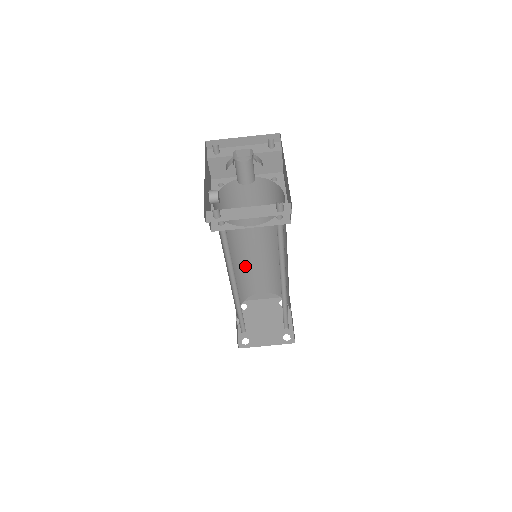
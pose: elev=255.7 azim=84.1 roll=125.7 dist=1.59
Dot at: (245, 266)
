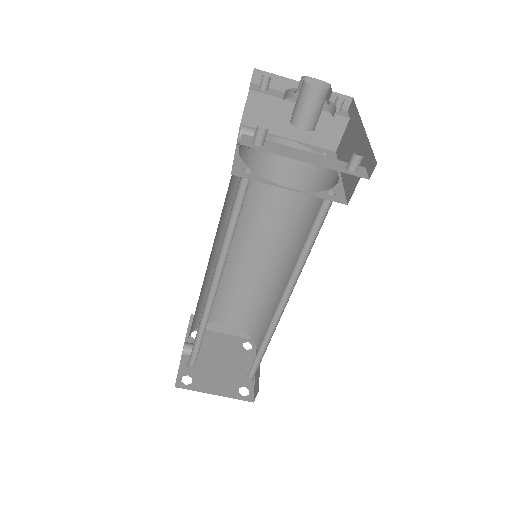
Dot at: (224, 275)
